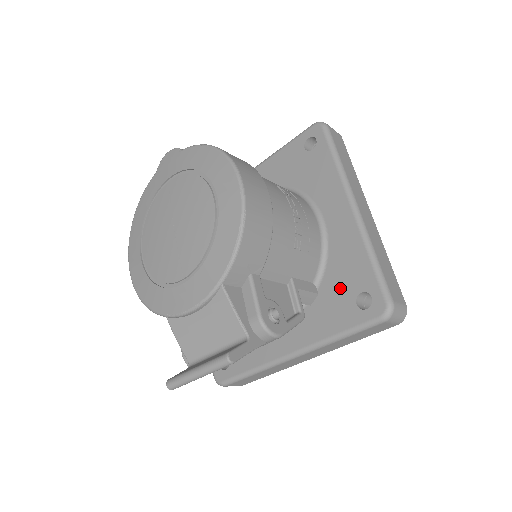
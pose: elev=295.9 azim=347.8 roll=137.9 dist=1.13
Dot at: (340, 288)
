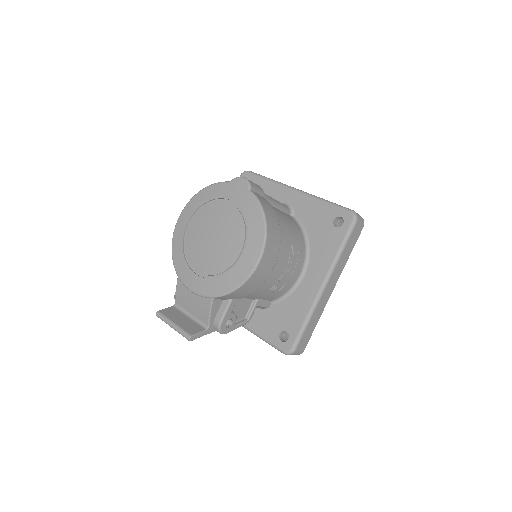
Dot at: (280, 318)
